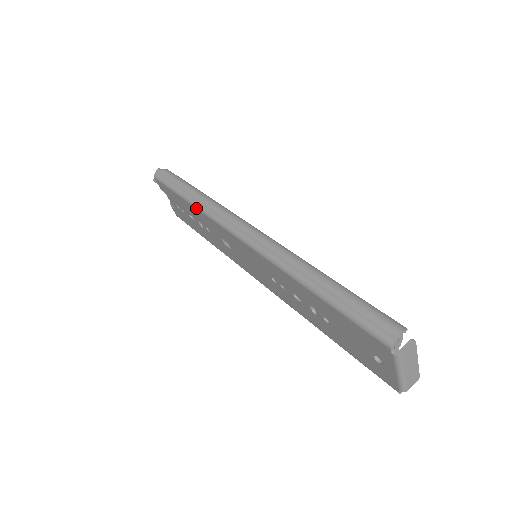
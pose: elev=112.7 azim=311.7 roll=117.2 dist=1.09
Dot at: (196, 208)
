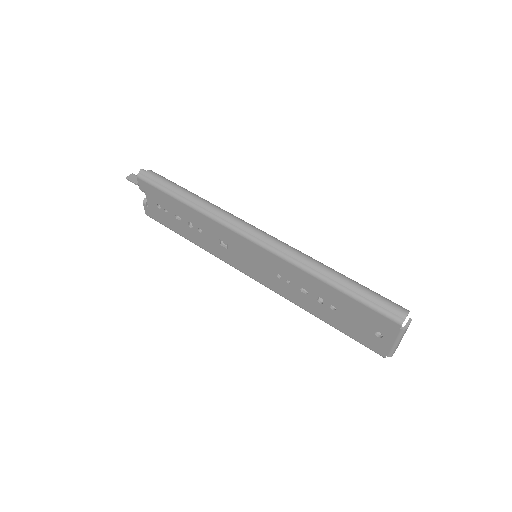
Dot at: (198, 211)
